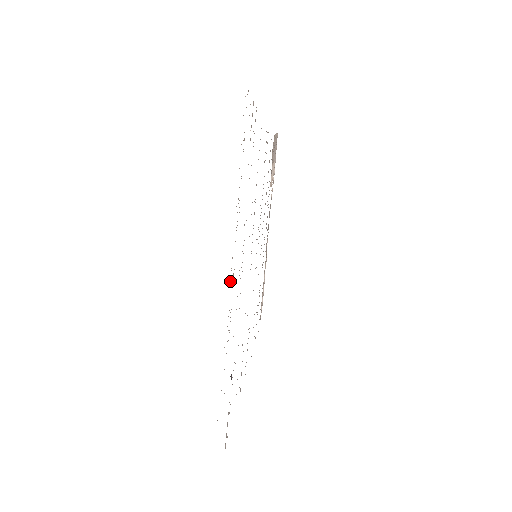
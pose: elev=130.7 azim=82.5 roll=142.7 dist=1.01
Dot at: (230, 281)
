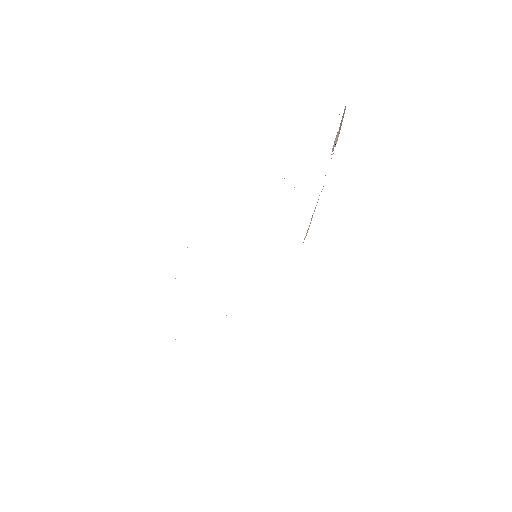
Dot at: occluded
